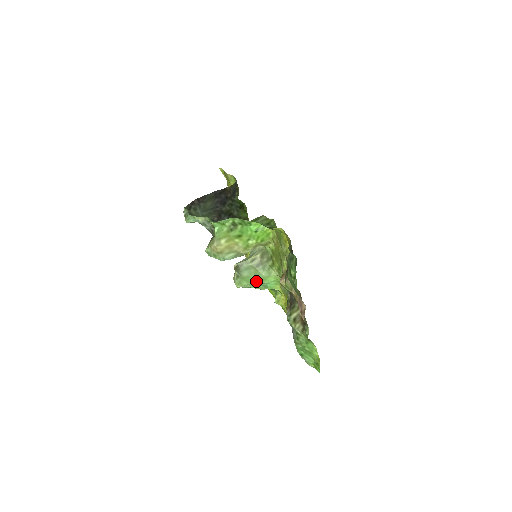
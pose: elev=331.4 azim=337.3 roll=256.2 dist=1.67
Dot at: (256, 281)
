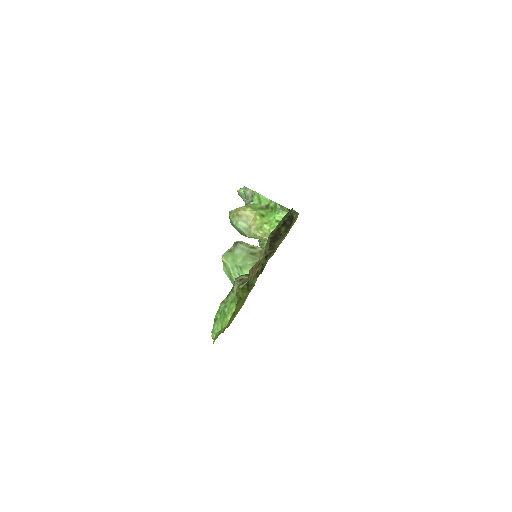
Dot at: (239, 264)
